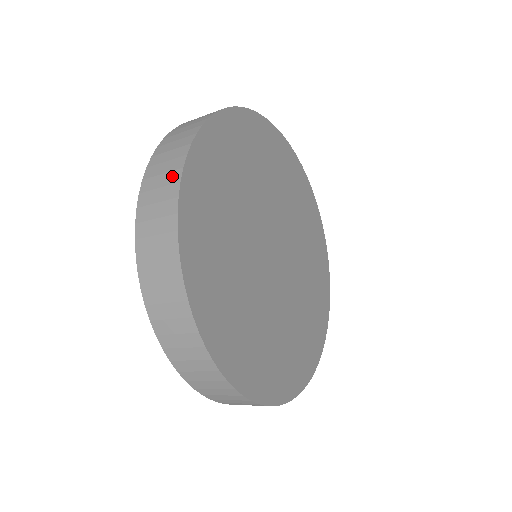
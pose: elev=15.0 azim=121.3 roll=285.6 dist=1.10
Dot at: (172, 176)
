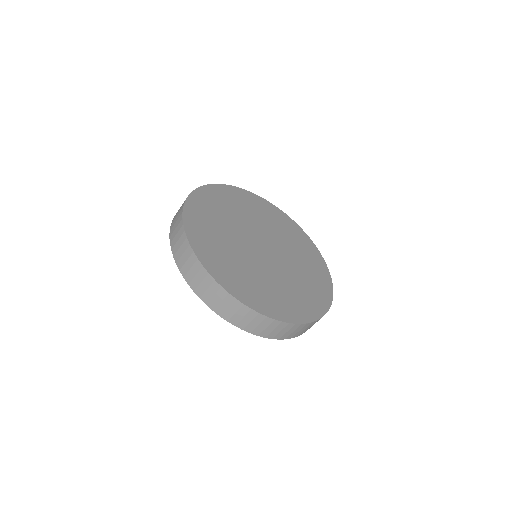
Dot at: (182, 205)
